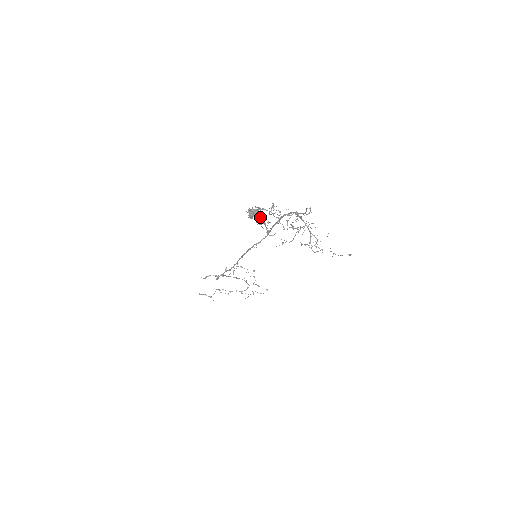
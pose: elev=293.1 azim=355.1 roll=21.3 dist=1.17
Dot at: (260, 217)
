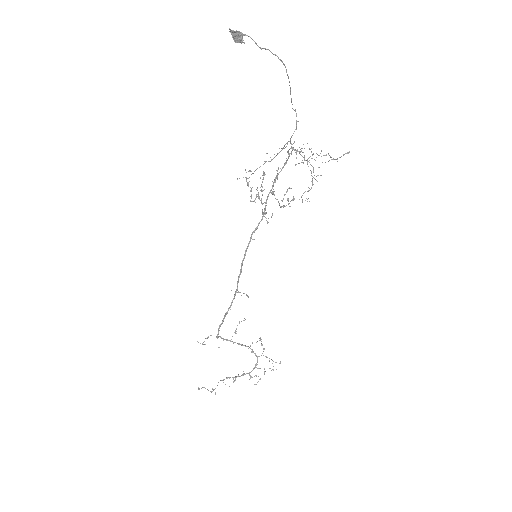
Dot at: (242, 41)
